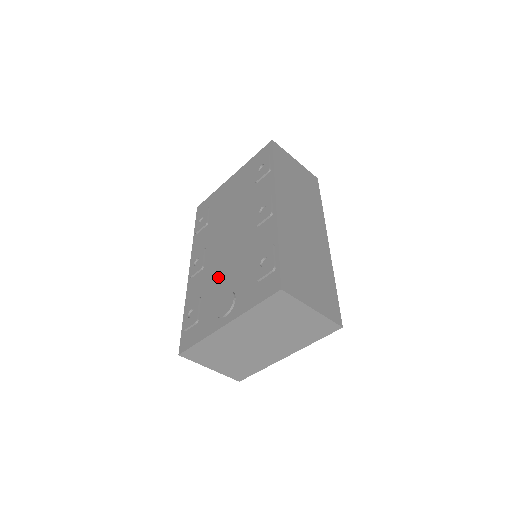
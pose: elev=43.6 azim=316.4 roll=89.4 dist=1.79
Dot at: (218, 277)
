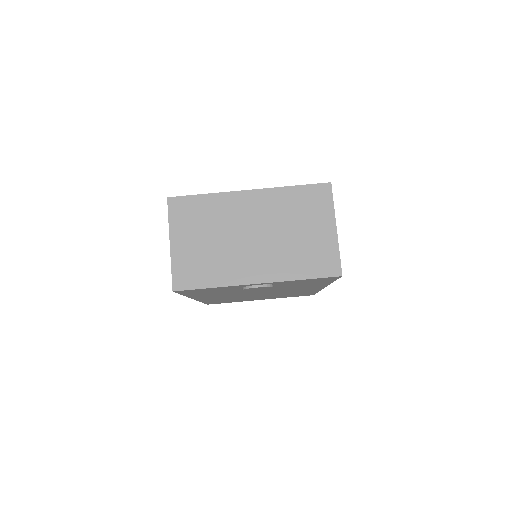
Dot at: occluded
